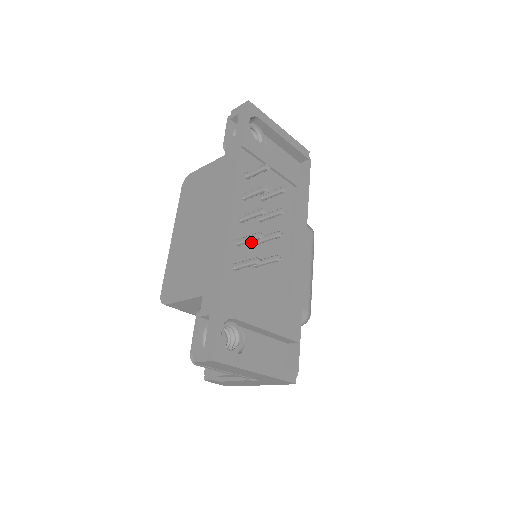
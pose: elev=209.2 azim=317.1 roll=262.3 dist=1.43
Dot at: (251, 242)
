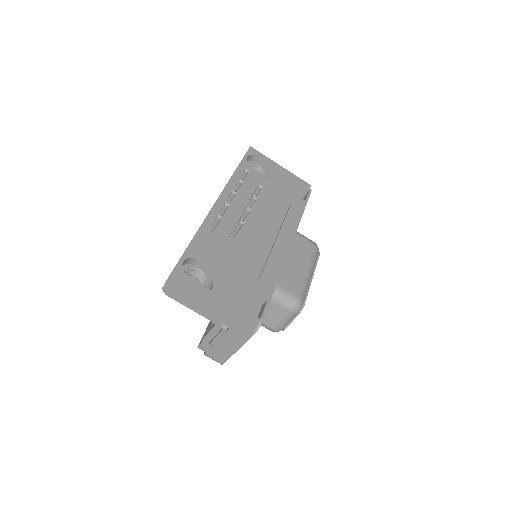
Dot at: (232, 222)
